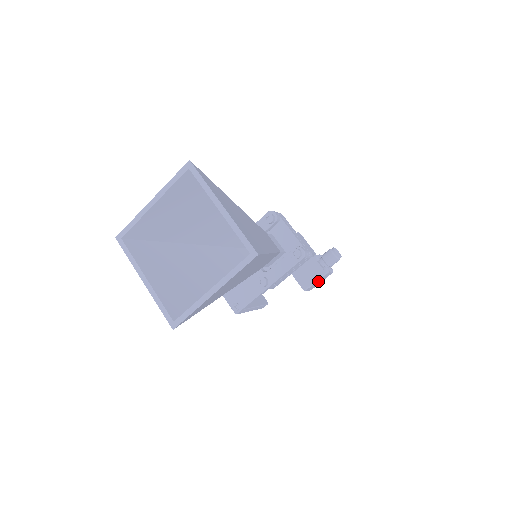
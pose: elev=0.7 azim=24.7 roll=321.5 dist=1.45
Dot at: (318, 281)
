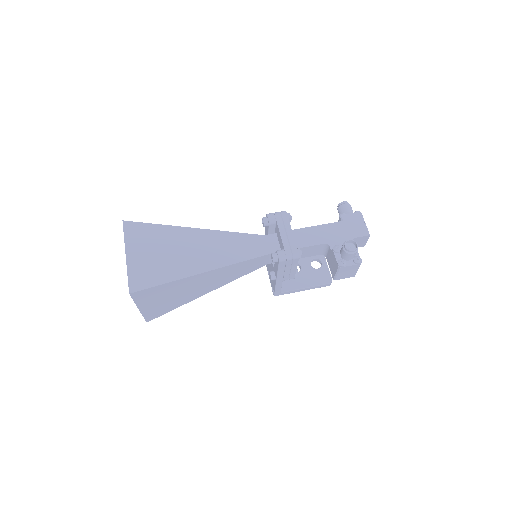
Dot at: (343, 272)
